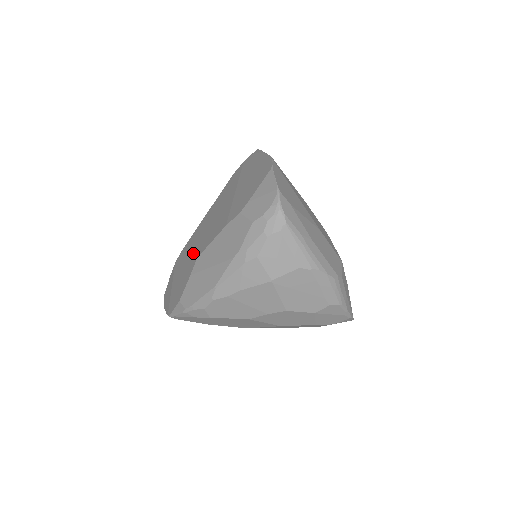
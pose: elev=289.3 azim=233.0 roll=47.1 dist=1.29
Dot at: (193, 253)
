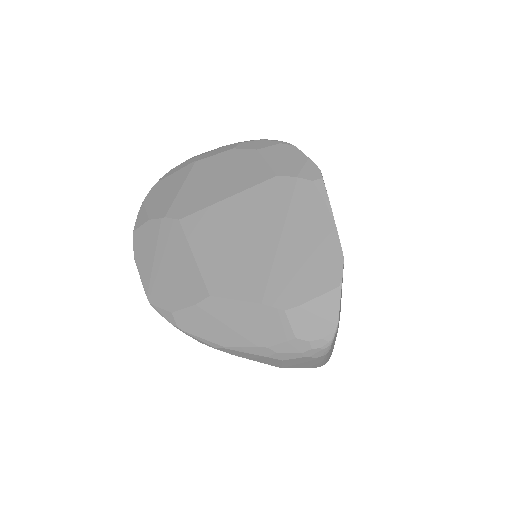
Dot at: (202, 271)
